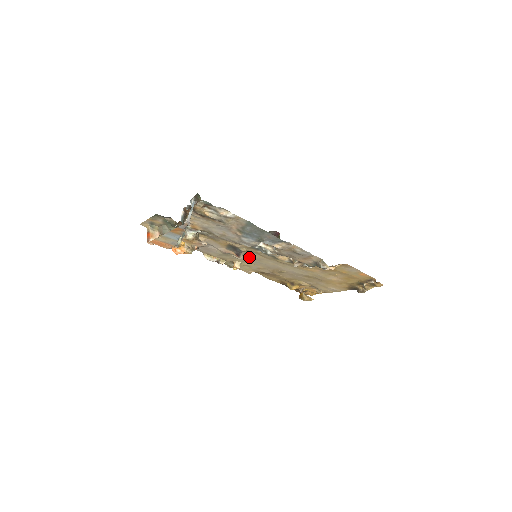
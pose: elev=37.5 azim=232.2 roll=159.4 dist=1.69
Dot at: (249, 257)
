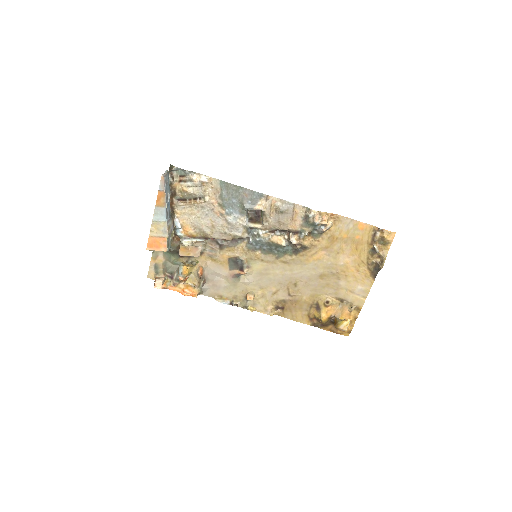
Dot at: (255, 273)
